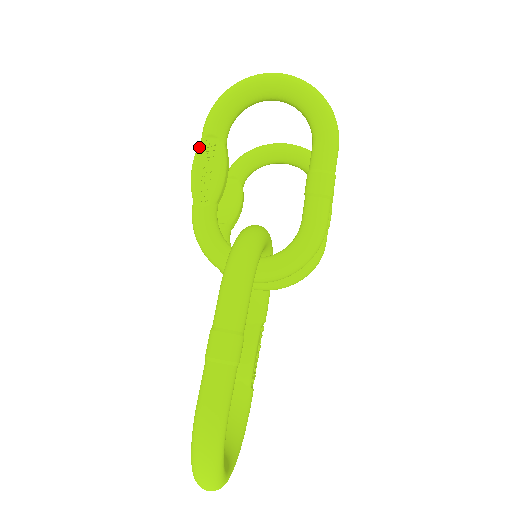
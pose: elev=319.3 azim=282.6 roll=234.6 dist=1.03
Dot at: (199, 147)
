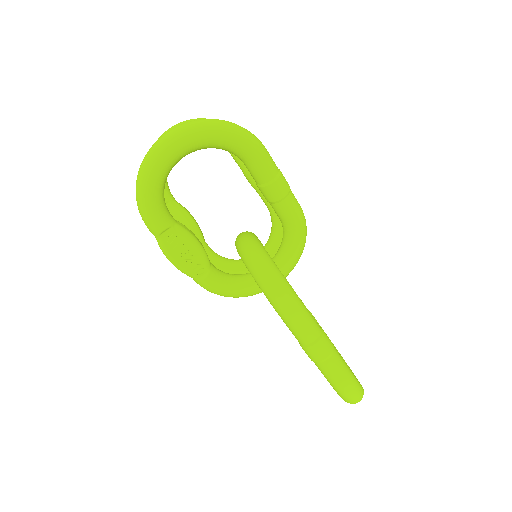
Dot at: (162, 245)
